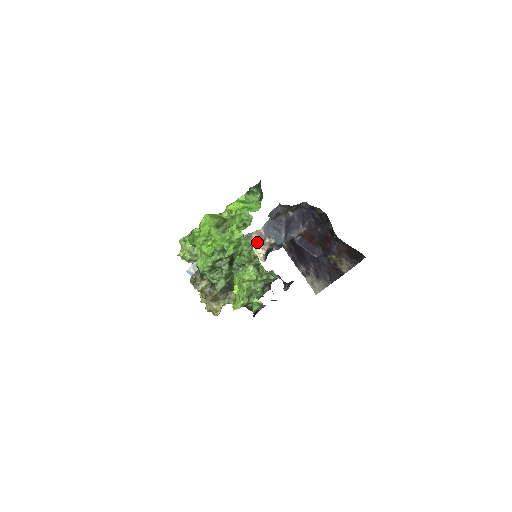
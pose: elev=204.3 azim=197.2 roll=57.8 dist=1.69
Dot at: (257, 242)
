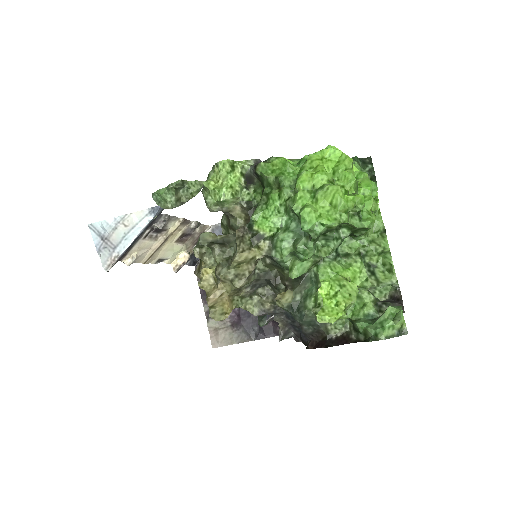
Dot at: (190, 241)
